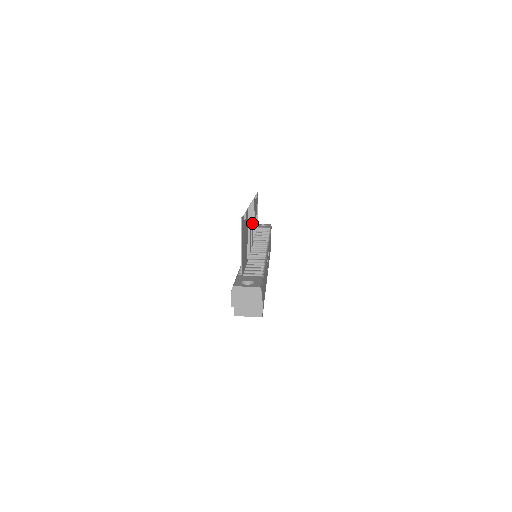
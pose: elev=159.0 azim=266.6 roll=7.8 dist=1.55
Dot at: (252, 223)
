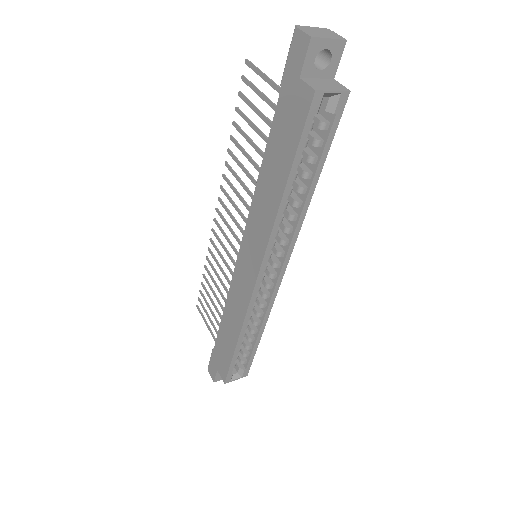
Dot at: (227, 236)
